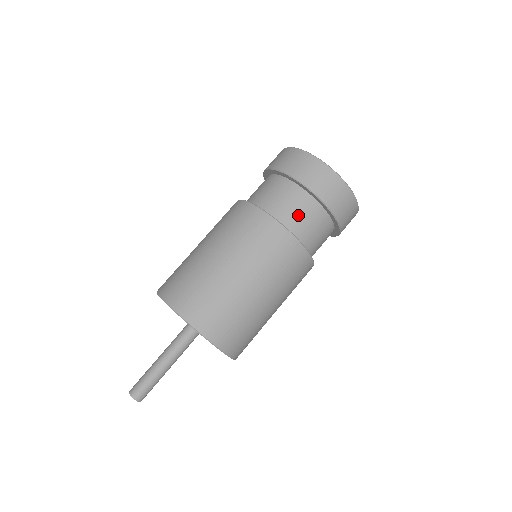
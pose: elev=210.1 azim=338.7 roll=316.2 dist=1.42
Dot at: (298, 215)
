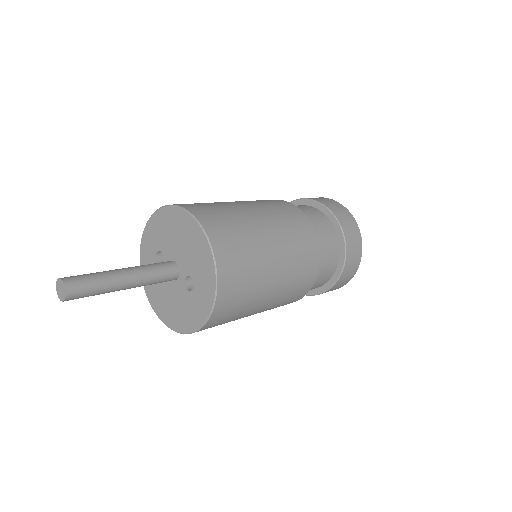
Dot at: (322, 234)
